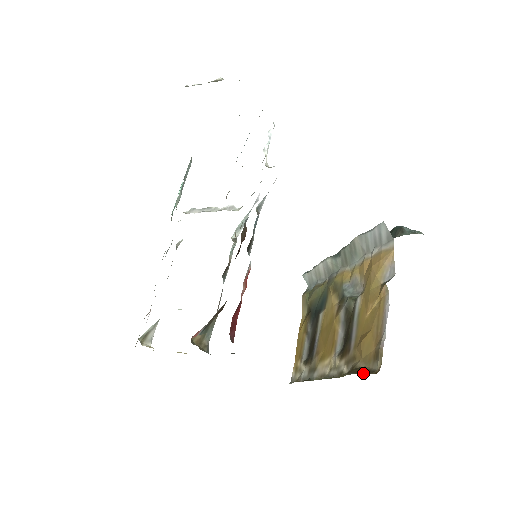
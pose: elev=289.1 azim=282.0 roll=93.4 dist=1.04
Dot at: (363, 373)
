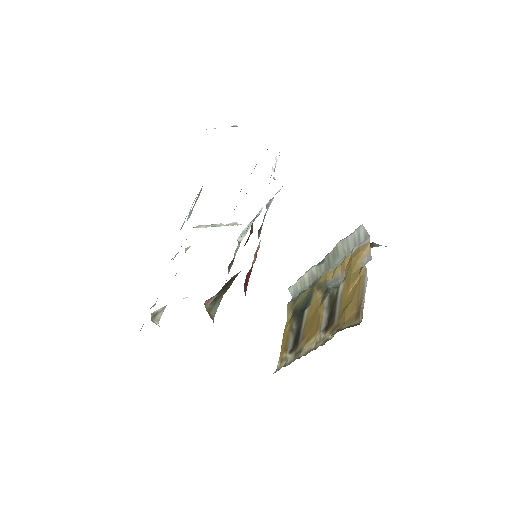
Dot at: (347, 327)
